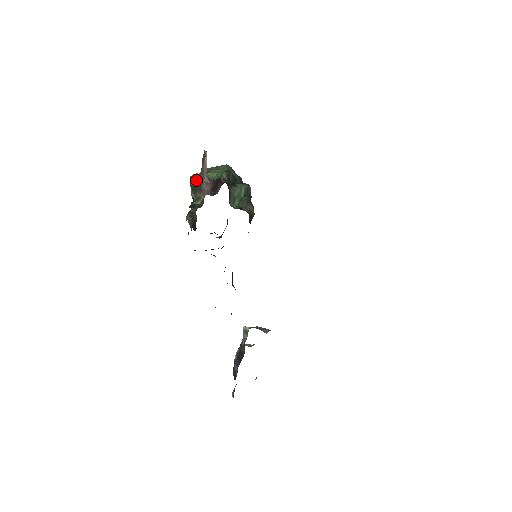
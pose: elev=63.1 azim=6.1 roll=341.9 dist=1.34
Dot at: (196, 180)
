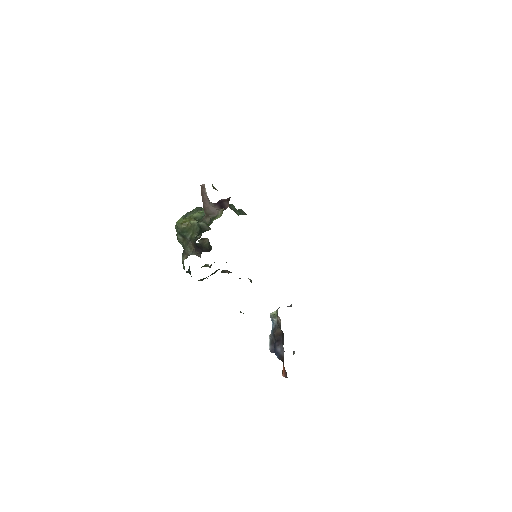
Dot at: (195, 214)
